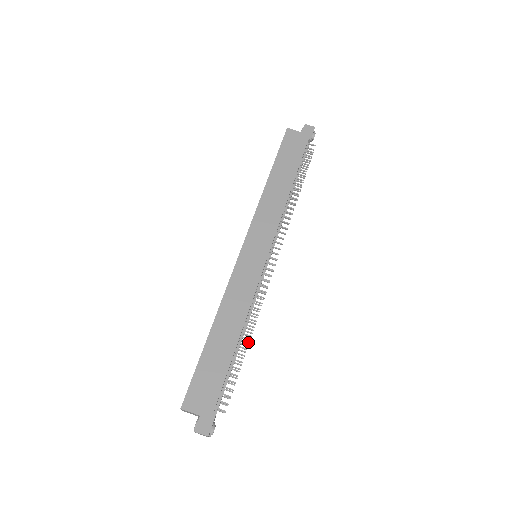
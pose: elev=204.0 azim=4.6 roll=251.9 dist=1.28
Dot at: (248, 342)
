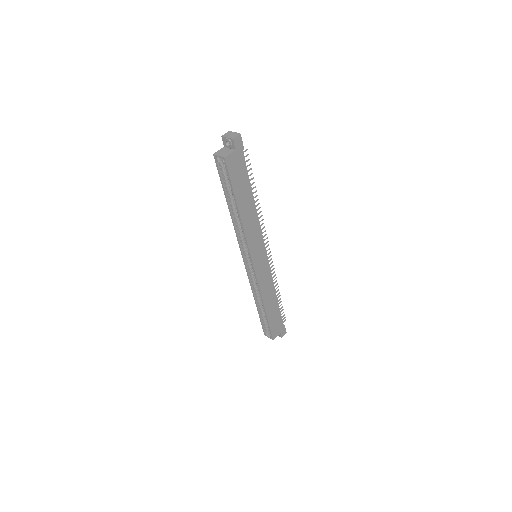
Dot at: occluded
